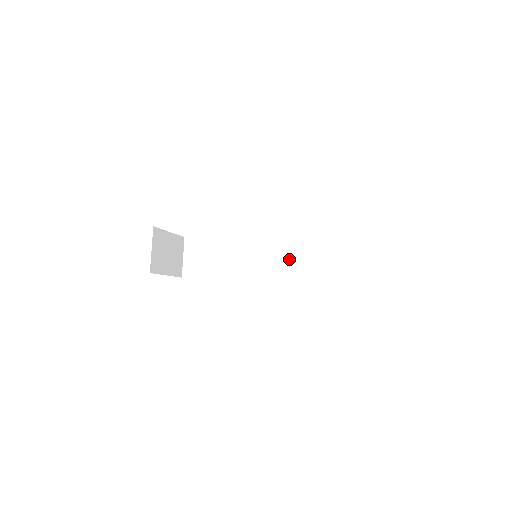
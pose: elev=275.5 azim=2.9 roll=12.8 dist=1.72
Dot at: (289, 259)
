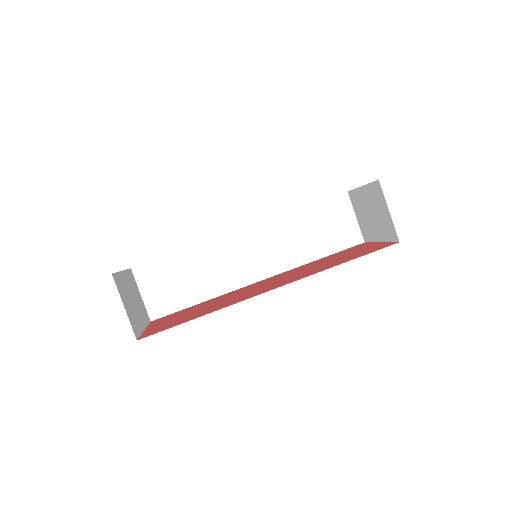
Dot at: (280, 243)
